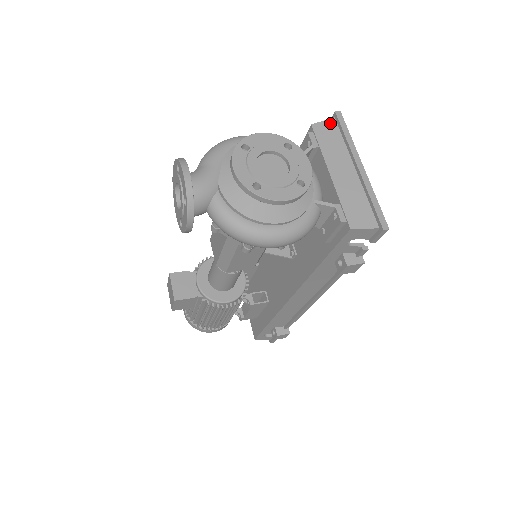
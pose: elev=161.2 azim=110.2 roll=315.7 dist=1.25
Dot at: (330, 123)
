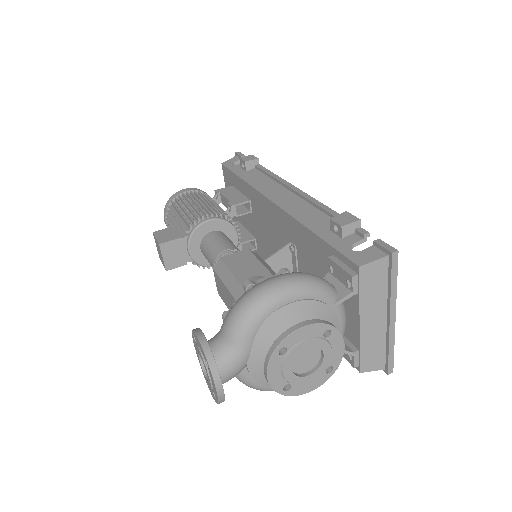
Dot at: (381, 264)
